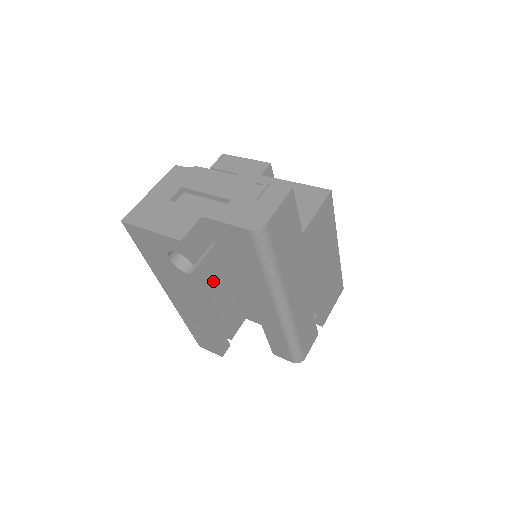
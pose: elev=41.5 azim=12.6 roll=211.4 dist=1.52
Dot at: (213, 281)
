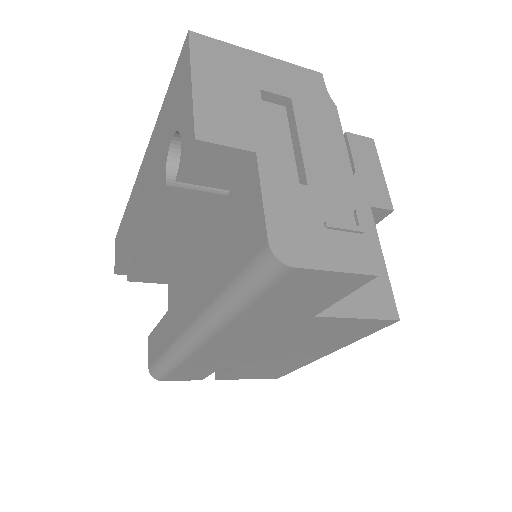
Dot at: (178, 220)
